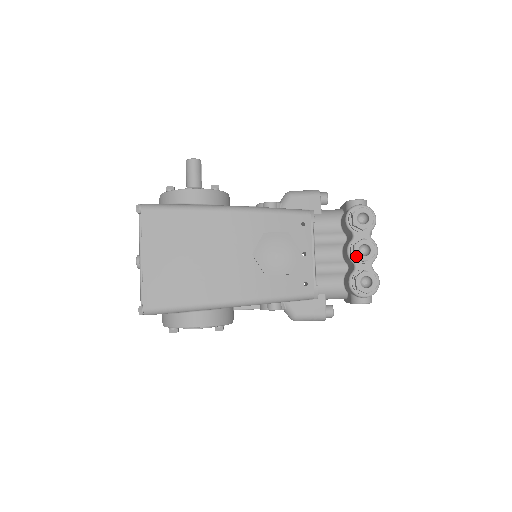
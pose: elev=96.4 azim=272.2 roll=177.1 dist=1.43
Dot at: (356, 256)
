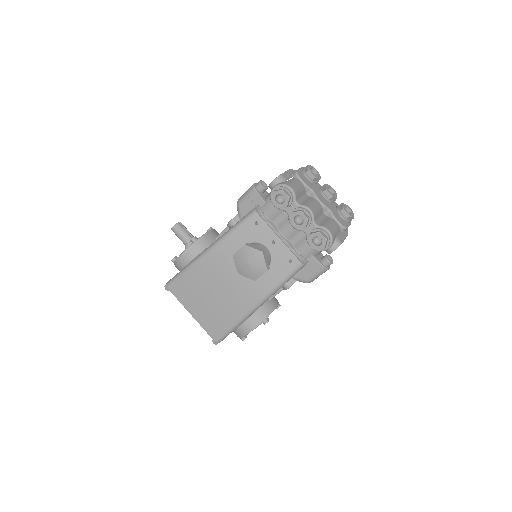
Dot at: (296, 229)
